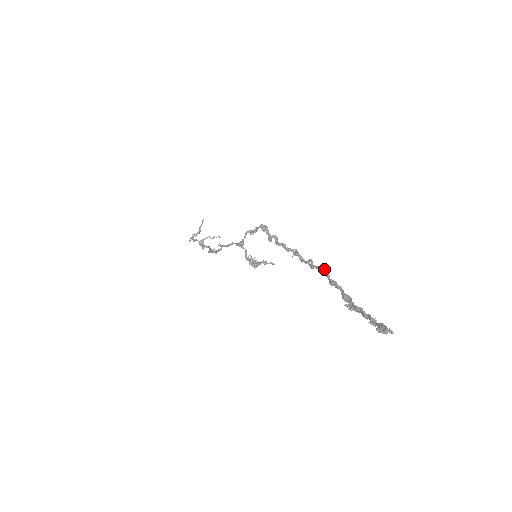
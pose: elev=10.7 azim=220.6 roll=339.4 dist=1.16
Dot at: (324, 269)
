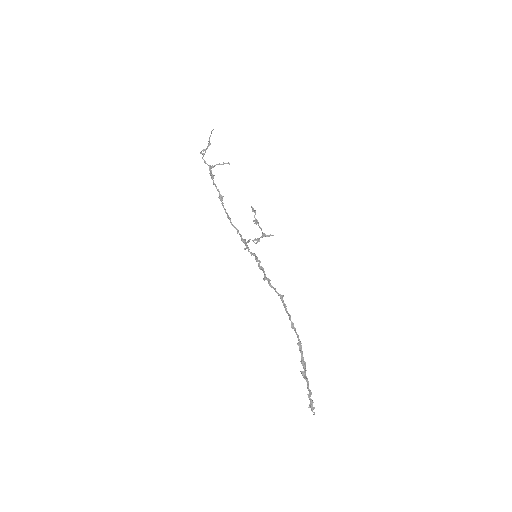
Dot at: (296, 333)
